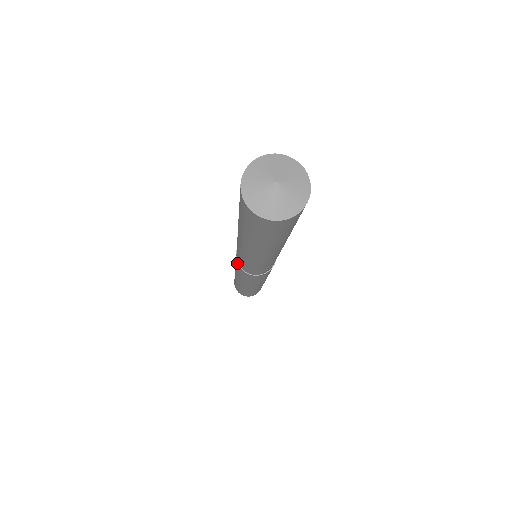
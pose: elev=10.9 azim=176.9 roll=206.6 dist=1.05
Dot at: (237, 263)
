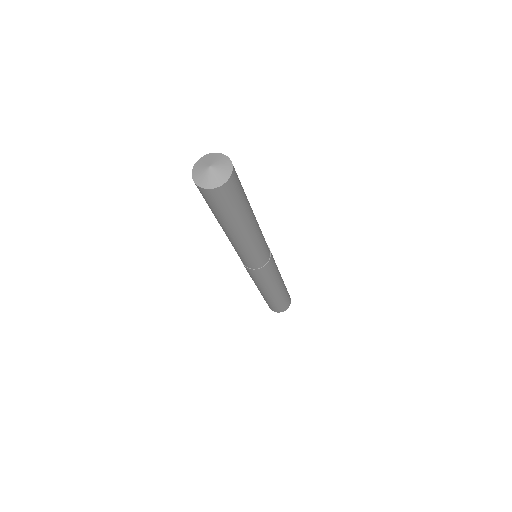
Dot at: (244, 265)
